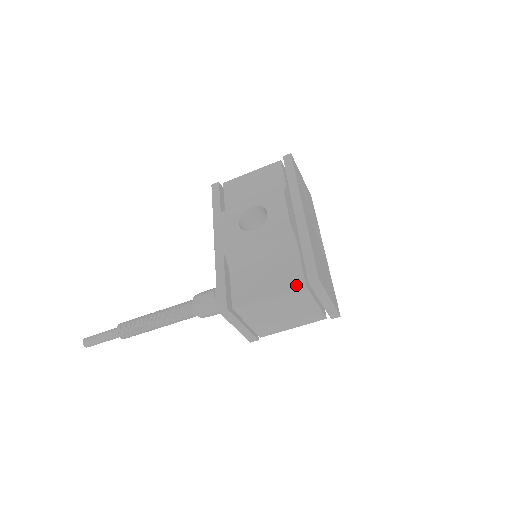
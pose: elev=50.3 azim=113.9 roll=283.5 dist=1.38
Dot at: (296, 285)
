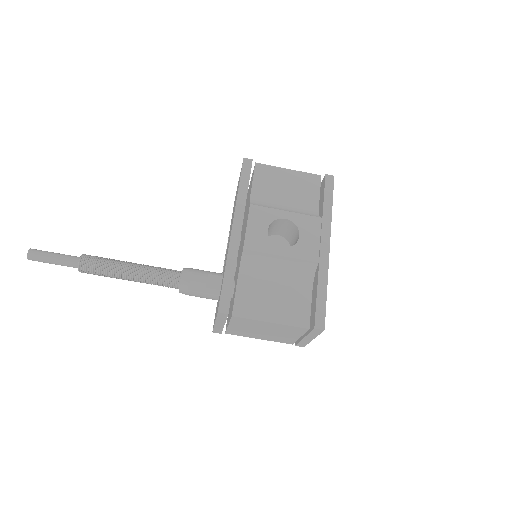
Dot at: (301, 323)
